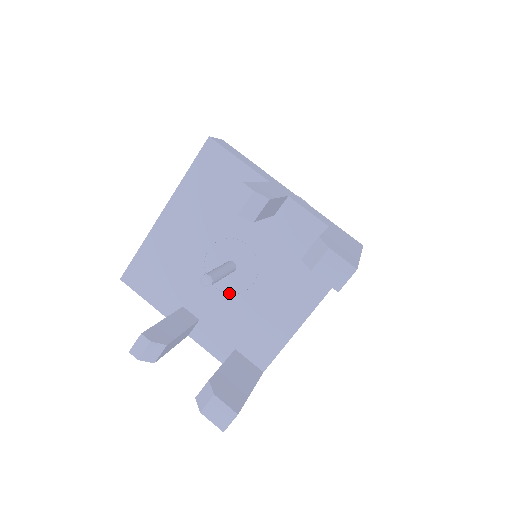
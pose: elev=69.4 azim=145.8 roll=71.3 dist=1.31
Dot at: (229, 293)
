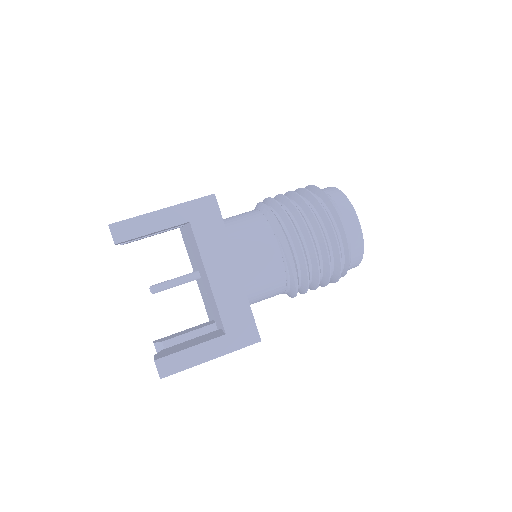
Dot at: (206, 292)
